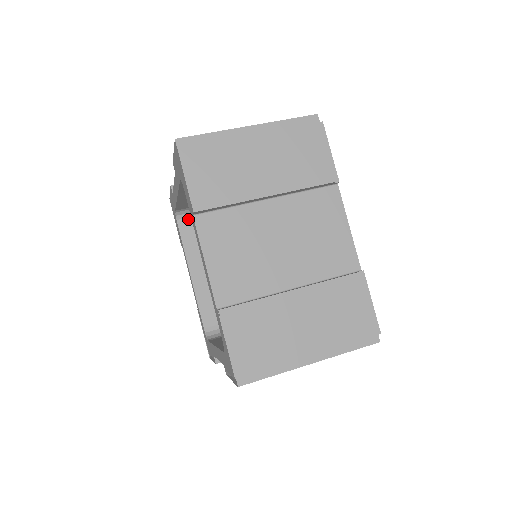
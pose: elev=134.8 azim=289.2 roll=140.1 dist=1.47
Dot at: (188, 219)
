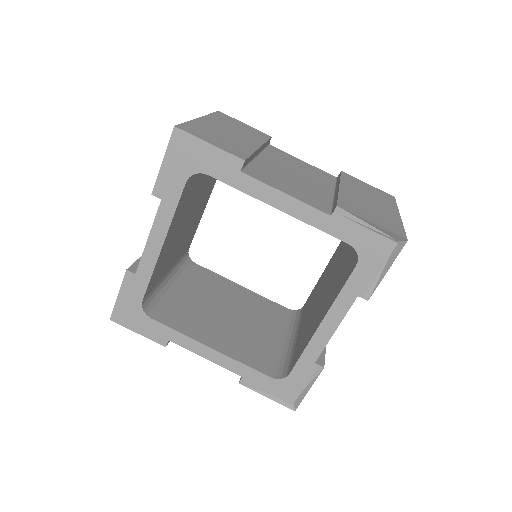
Dot at: (154, 309)
